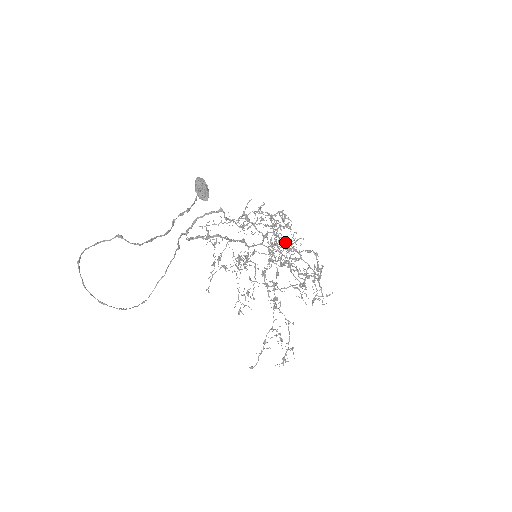
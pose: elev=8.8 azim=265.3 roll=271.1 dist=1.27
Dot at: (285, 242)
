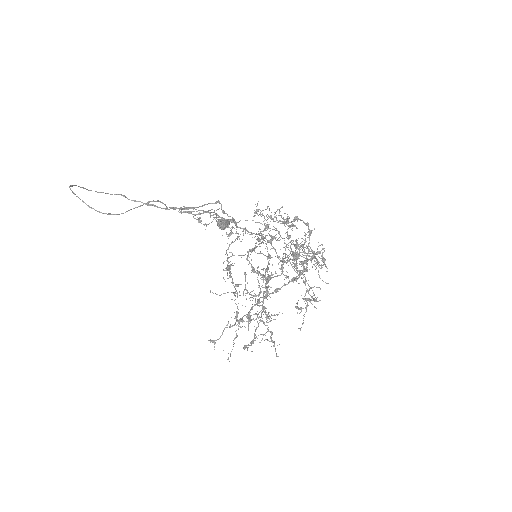
Dot at: (290, 245)
